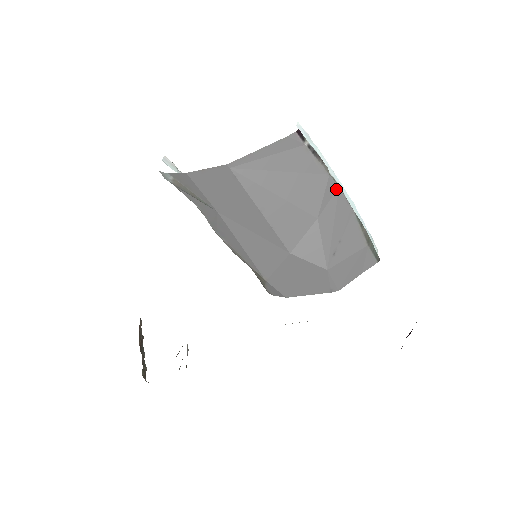
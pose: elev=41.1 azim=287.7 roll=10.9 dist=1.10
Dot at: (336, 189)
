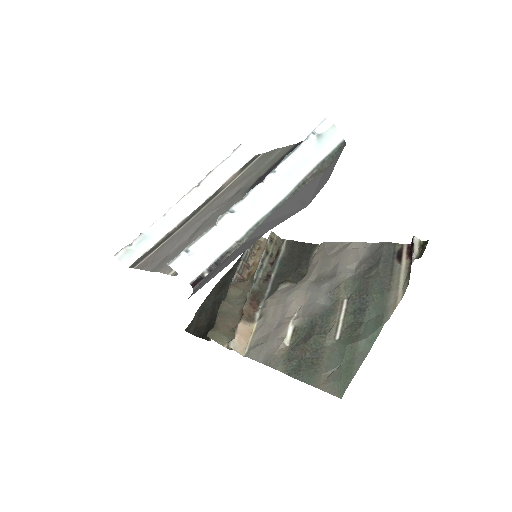
Dot at: (258, 228)
